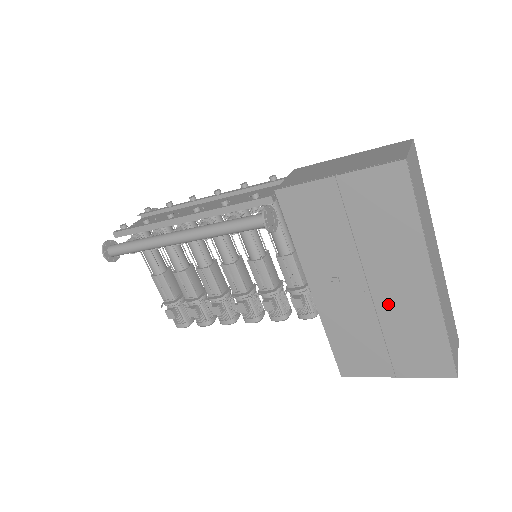
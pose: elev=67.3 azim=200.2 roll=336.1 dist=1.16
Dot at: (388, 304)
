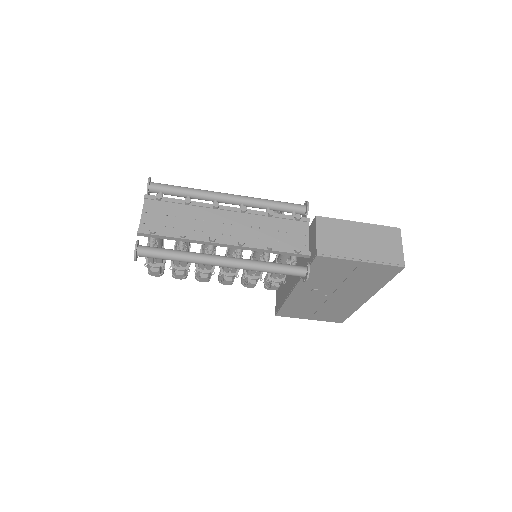
Dot at: (335, 301)
